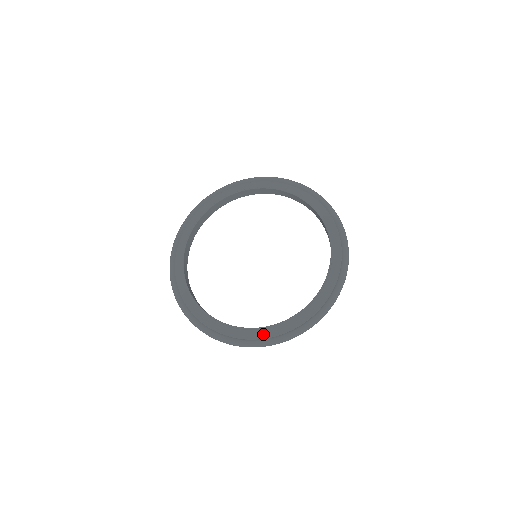
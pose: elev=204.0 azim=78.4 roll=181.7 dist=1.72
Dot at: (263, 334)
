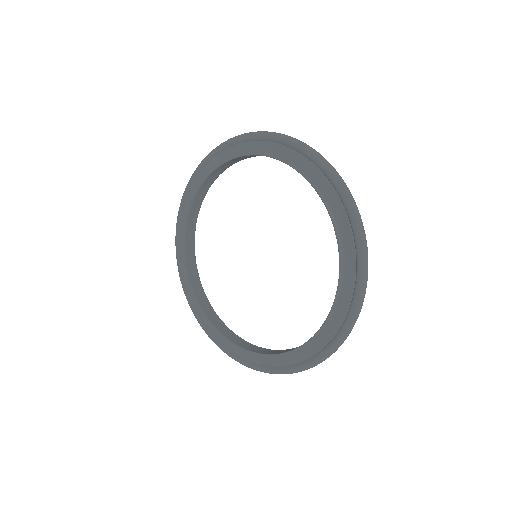
Dot at: (259, 359)
